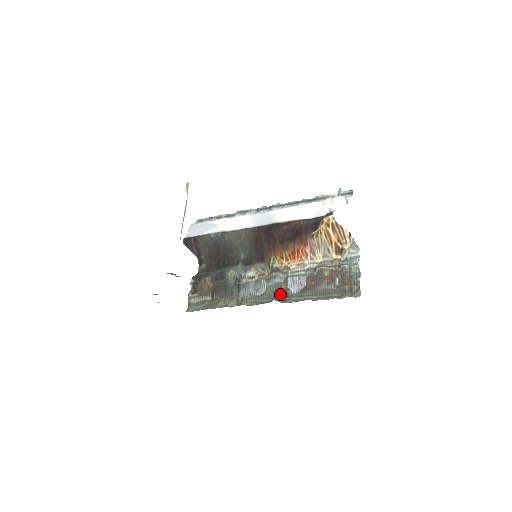
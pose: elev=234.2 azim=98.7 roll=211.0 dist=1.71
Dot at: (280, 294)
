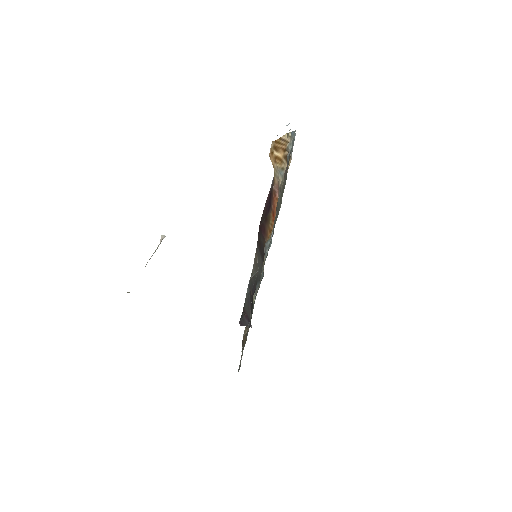
Dot at: (266, 256)
